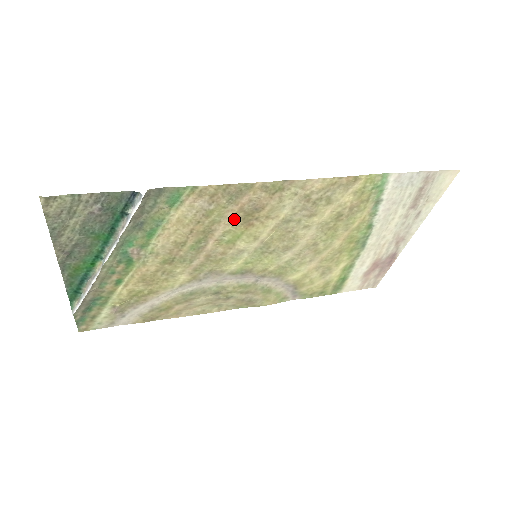
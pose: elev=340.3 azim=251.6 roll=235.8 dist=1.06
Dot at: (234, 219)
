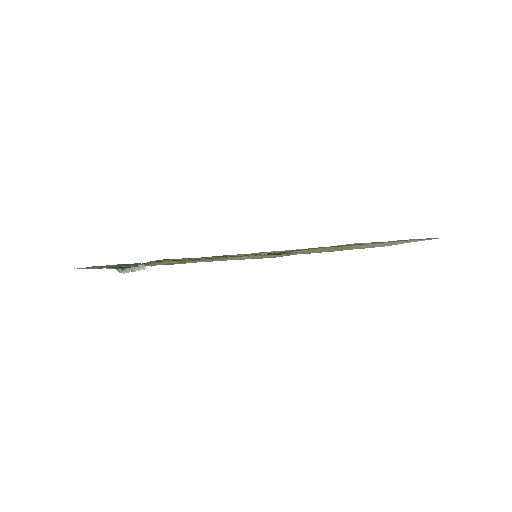
Dot at: (228, 256)
